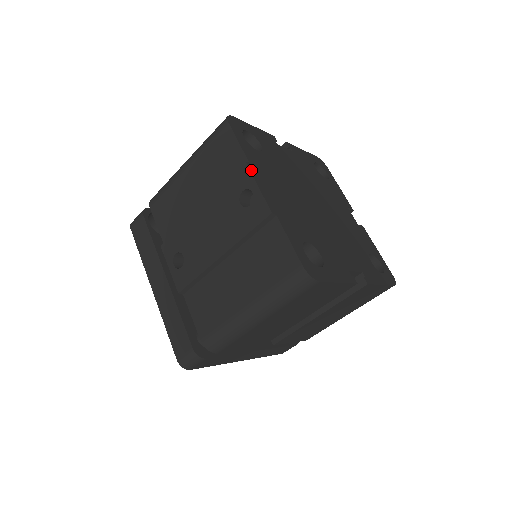
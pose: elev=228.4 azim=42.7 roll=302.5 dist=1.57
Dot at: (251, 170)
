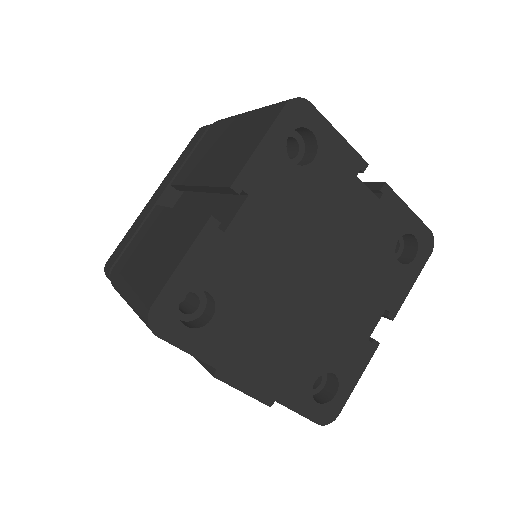
Dot at: (224, 379)
